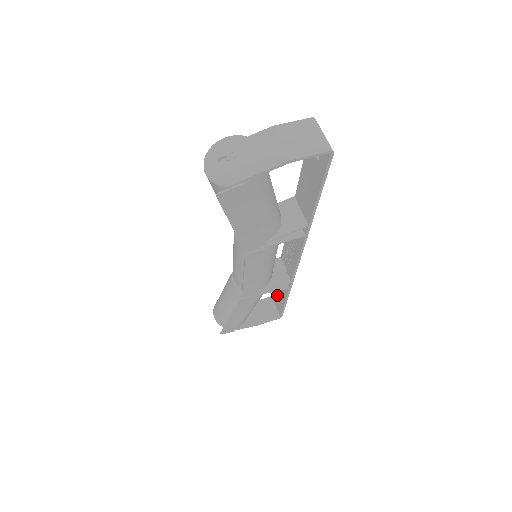
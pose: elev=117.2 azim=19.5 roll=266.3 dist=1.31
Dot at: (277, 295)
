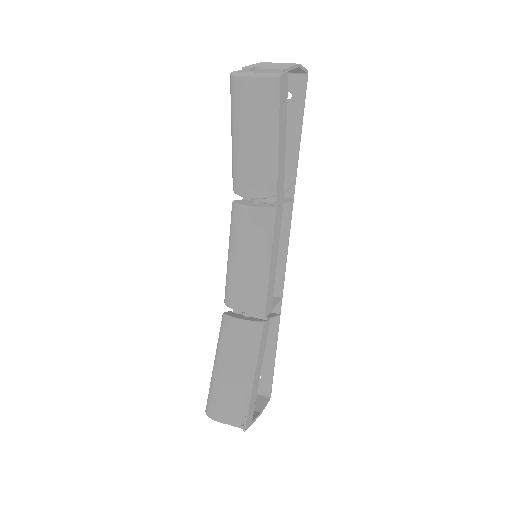
Dot at: occluded
